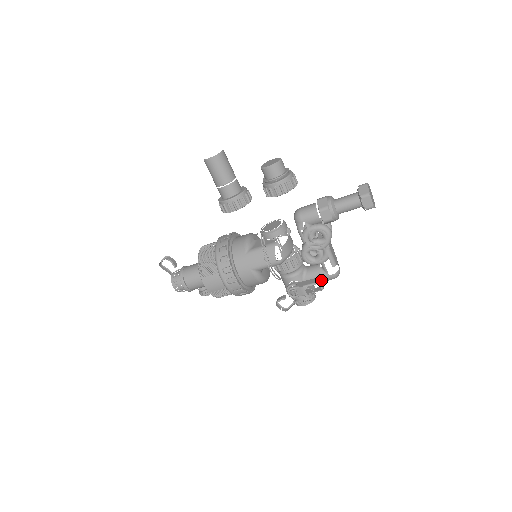
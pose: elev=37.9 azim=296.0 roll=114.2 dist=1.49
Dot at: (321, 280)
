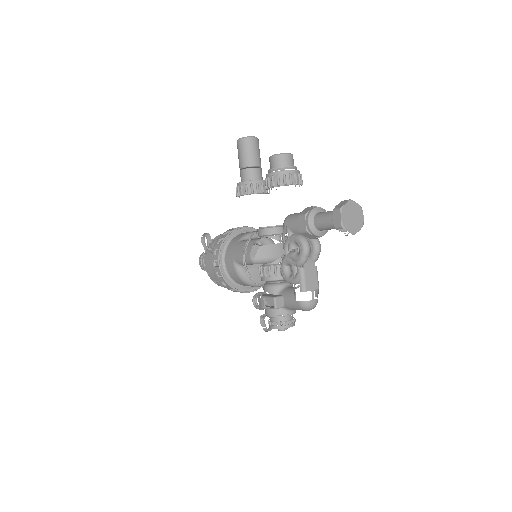
Dot at: (281, 298)
